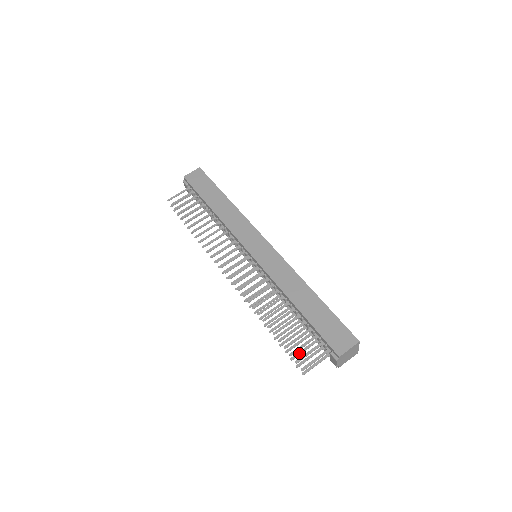
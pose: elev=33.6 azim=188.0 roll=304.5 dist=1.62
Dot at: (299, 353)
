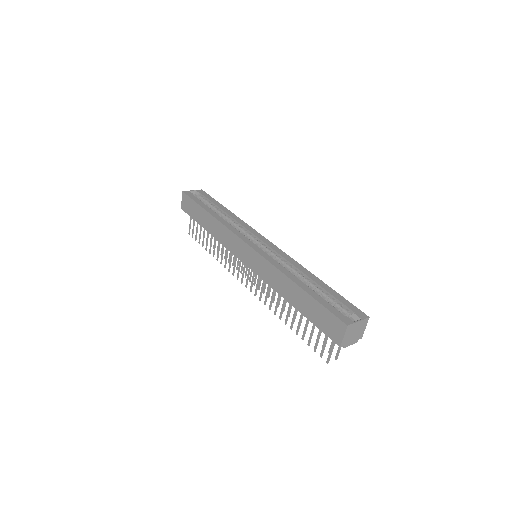
Dot at: occluded
